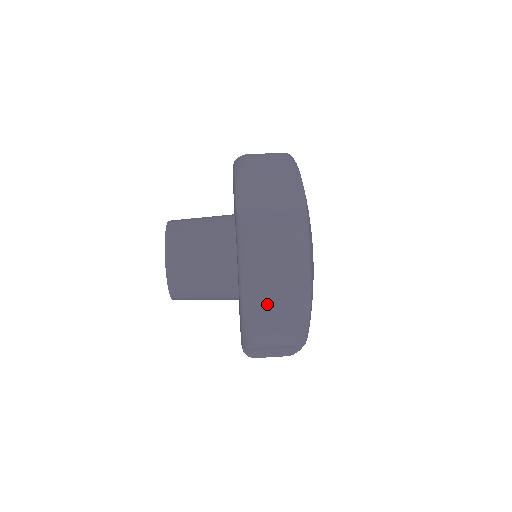
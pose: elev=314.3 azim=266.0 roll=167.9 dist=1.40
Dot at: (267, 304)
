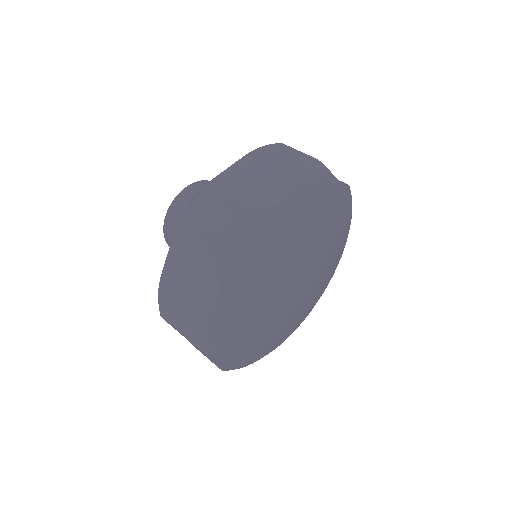
Dot at: (182, 278)
